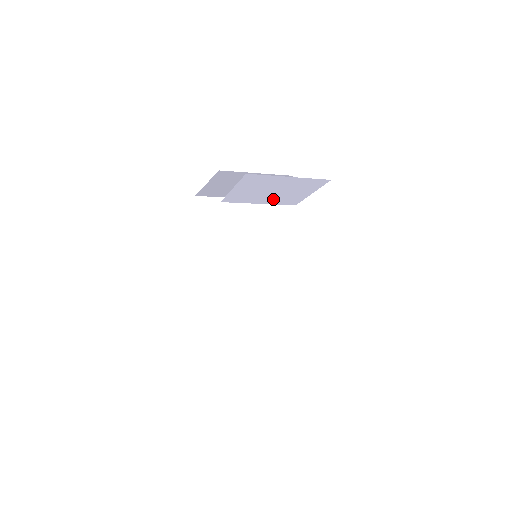
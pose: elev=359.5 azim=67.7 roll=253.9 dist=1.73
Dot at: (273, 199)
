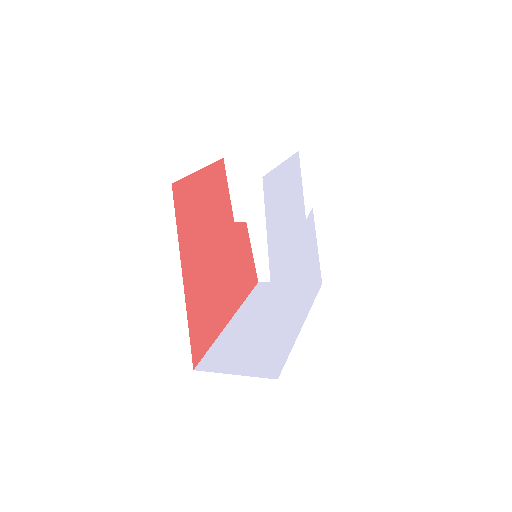
Dot at: occluded
